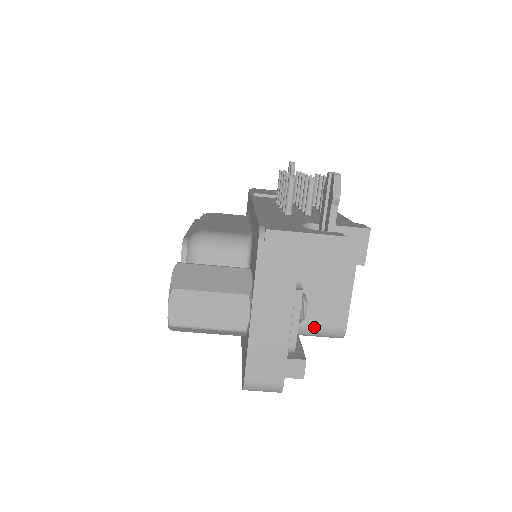
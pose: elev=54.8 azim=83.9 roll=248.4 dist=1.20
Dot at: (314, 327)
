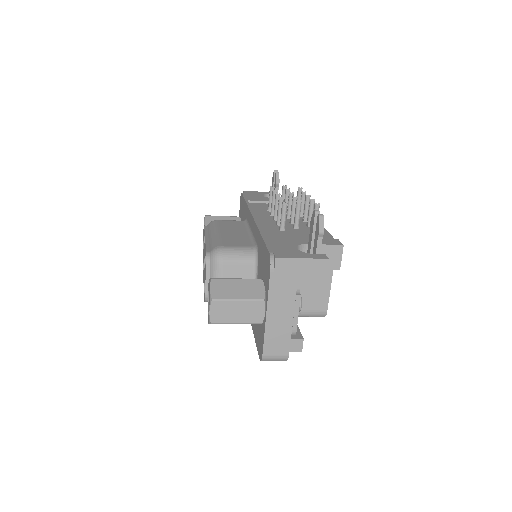
Dot at: (304, 311)
